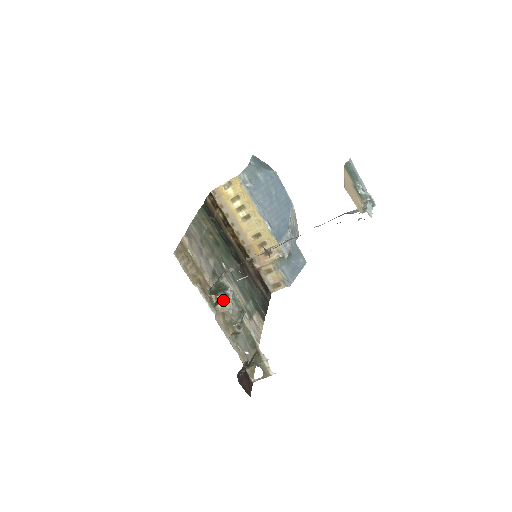
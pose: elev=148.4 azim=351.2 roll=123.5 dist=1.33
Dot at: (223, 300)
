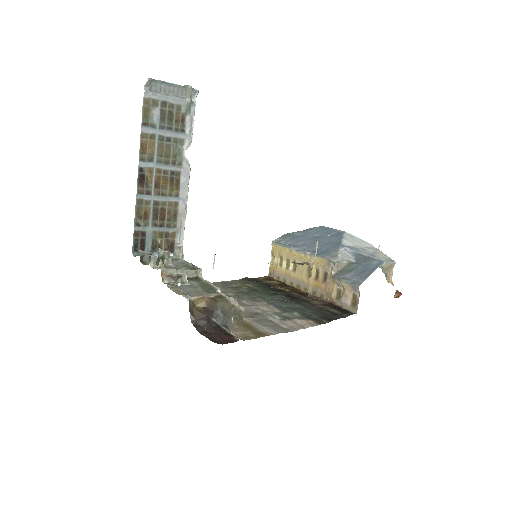
Dot at: occluded
